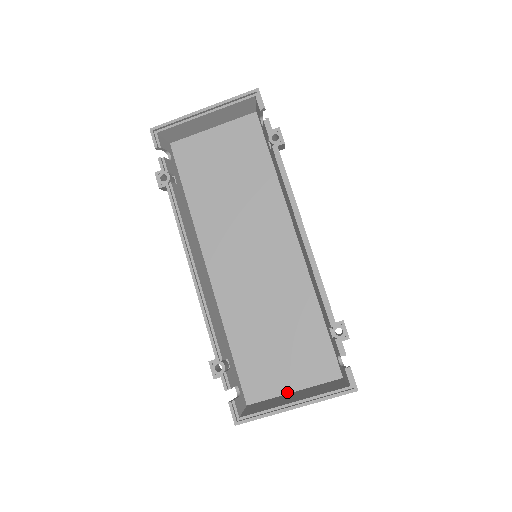
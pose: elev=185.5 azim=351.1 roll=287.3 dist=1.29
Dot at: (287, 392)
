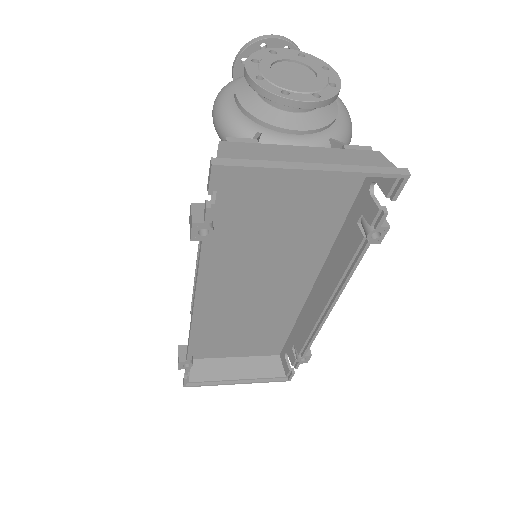
Dot at: (231, 357)
